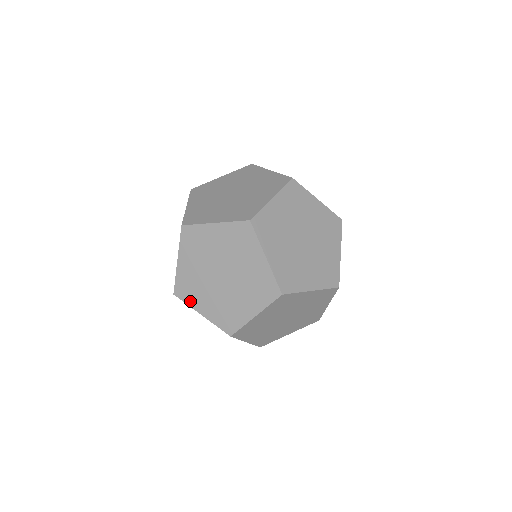
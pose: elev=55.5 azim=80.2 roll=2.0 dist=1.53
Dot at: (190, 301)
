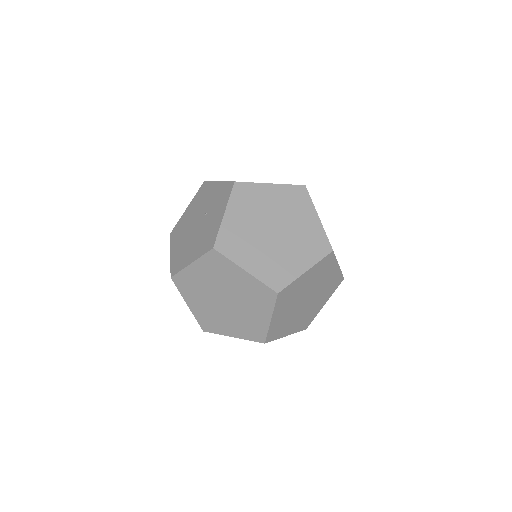
Dot at: (183, 292)
